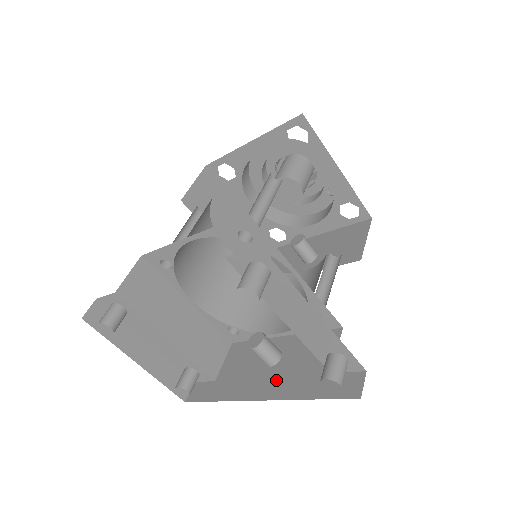
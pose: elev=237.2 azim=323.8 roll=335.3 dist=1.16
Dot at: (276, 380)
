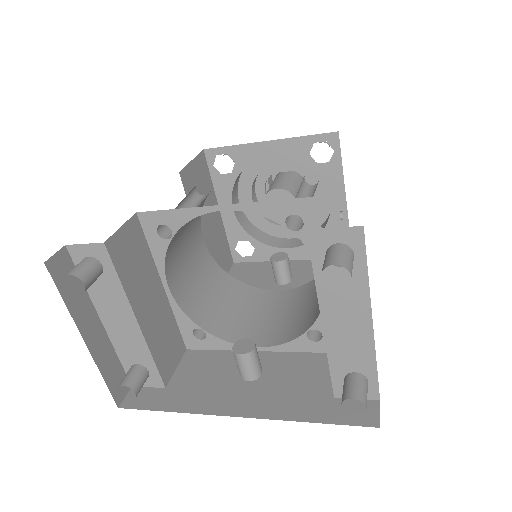
Dot at: (259, 397)
